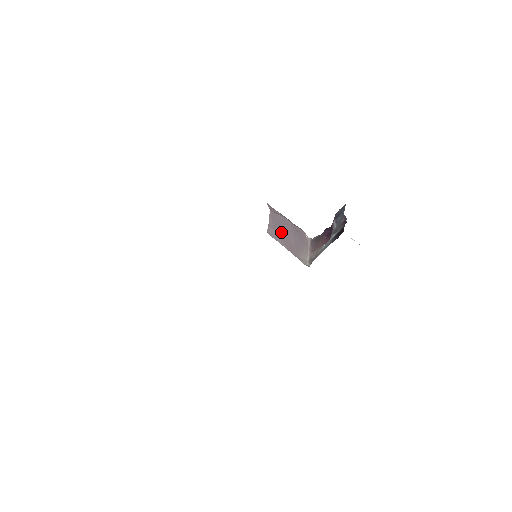
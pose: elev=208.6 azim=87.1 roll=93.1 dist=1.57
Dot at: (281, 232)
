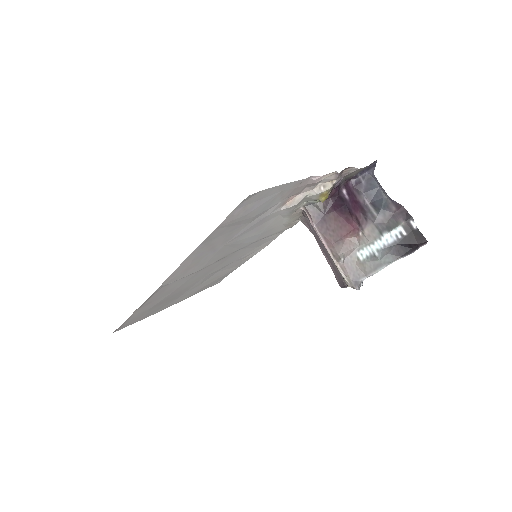
Dot at: (330, 260)
